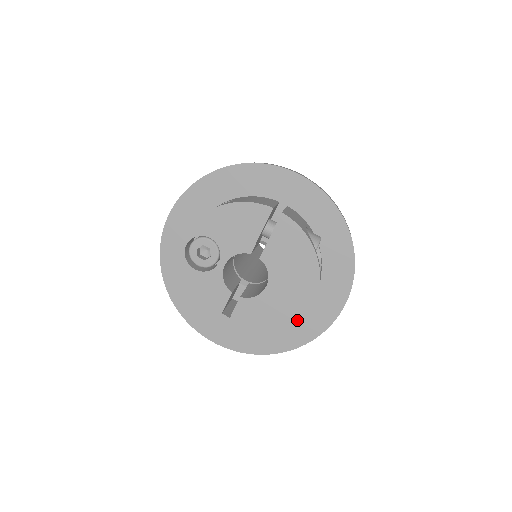
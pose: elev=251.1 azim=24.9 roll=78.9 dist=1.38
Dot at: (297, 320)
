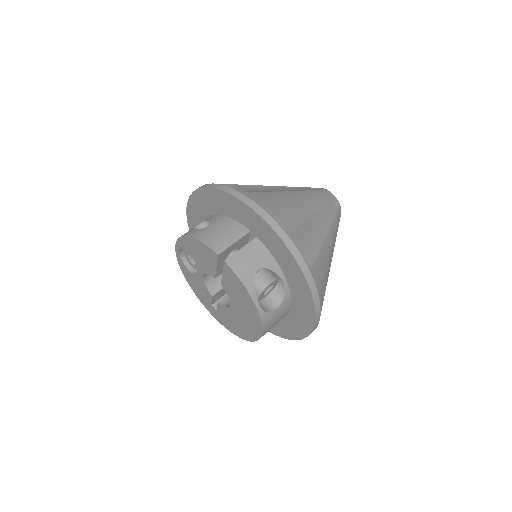
Dot at: (254, 337)
